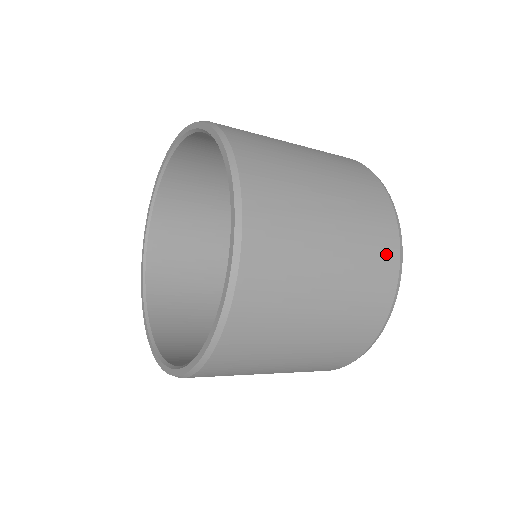
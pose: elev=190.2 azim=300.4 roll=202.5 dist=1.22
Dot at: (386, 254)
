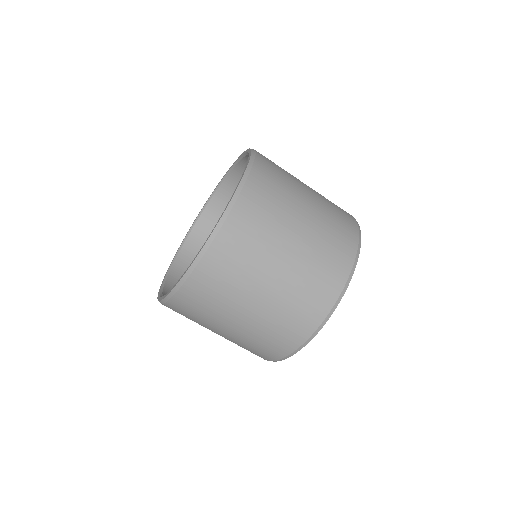
Dot at: (331, 283)
